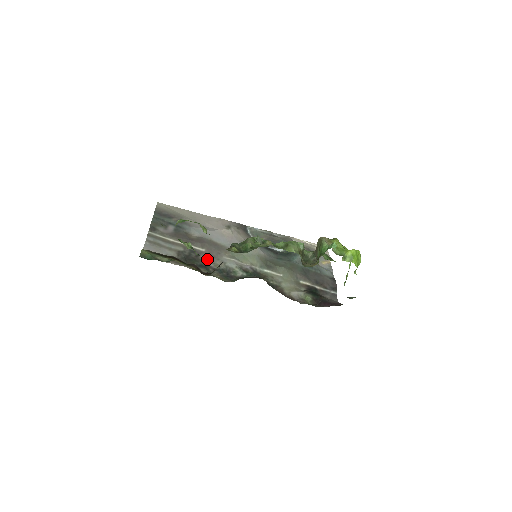
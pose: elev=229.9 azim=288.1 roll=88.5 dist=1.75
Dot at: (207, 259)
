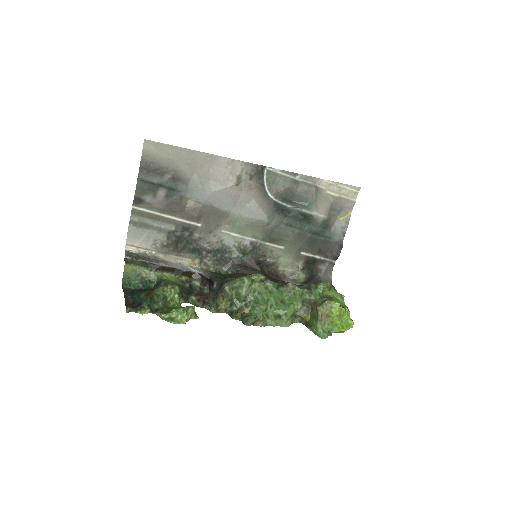
Dot at: (202, 237)
